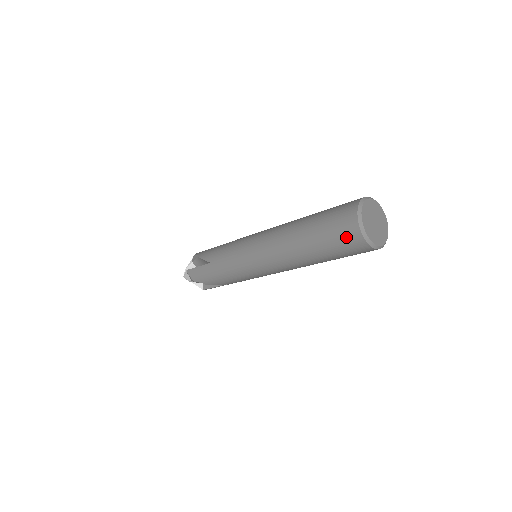
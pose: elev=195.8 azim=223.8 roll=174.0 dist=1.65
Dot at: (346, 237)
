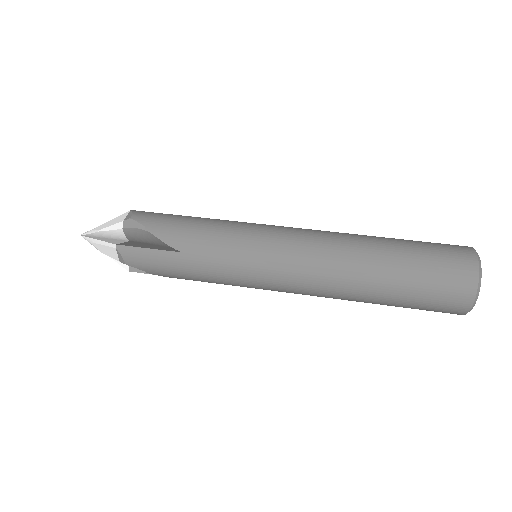
Dot at: (448, 301)
